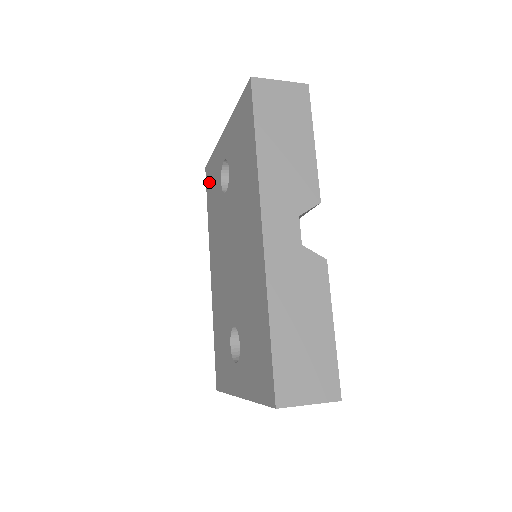
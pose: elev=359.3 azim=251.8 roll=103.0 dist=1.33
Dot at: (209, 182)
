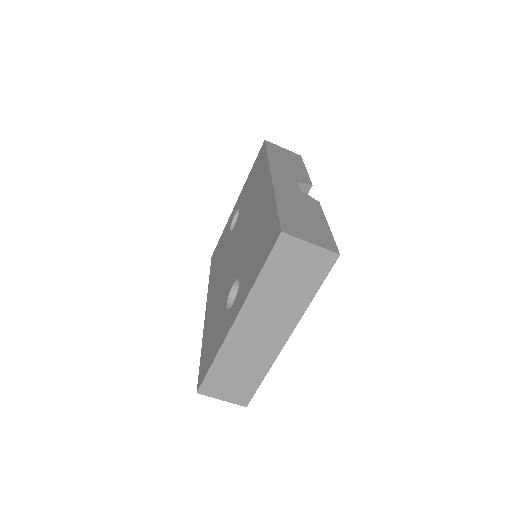
Dot at: (215, 255)
